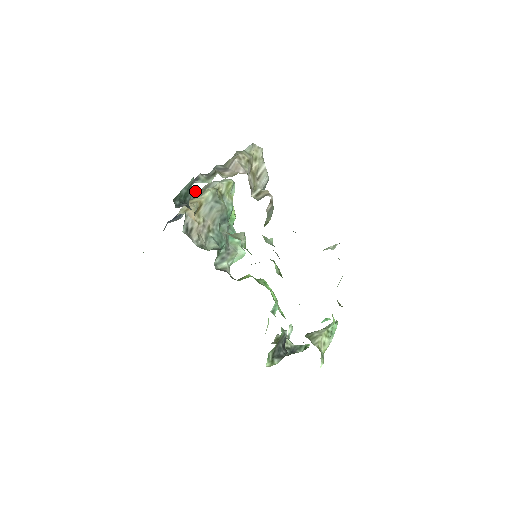
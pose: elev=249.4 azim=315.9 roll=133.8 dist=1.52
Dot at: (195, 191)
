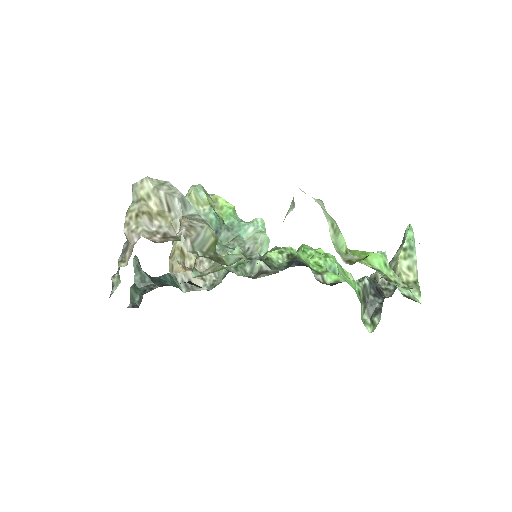
Dot at: occluded
